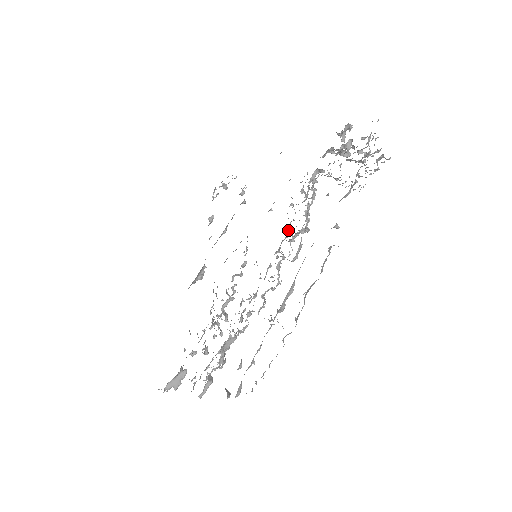
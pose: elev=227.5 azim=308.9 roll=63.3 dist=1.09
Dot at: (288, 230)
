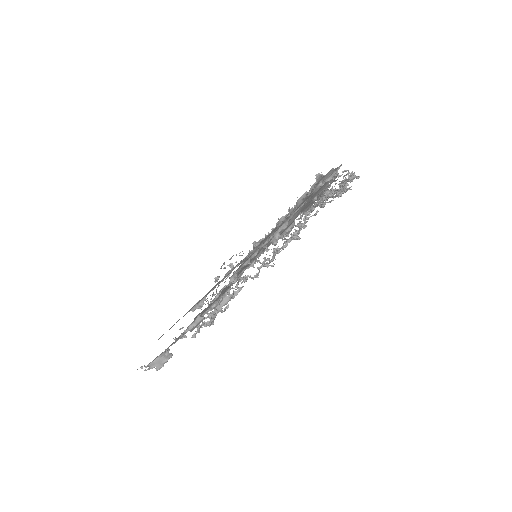
Dot at: (283, 243)
